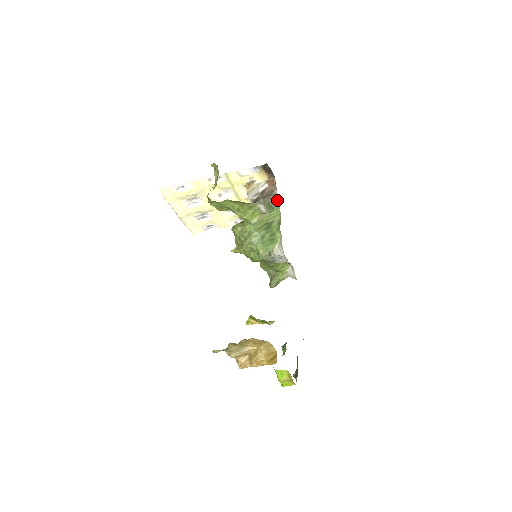
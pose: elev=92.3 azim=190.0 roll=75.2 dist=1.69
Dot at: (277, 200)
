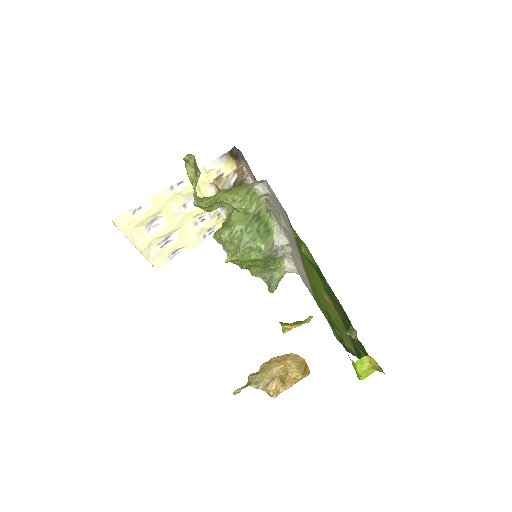
Dot at: occluded
